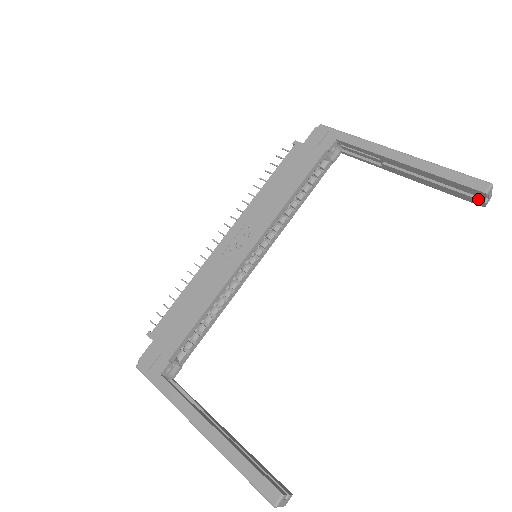
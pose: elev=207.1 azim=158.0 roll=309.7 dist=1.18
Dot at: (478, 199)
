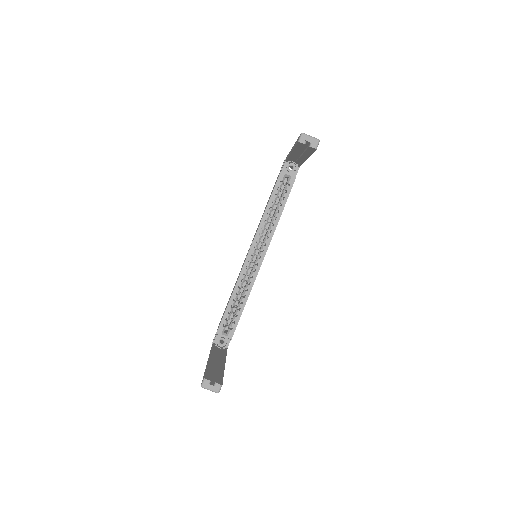
Dot at: (308, 147)
